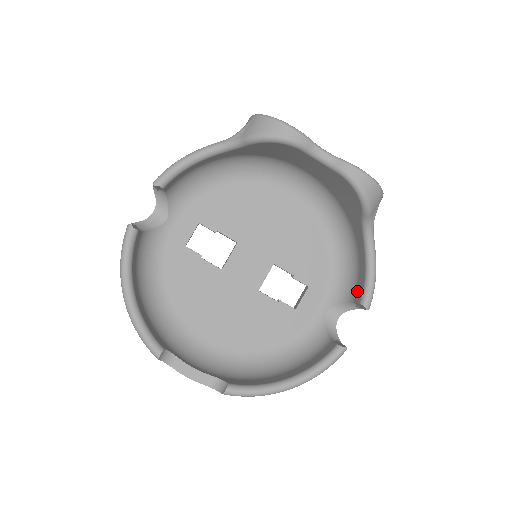
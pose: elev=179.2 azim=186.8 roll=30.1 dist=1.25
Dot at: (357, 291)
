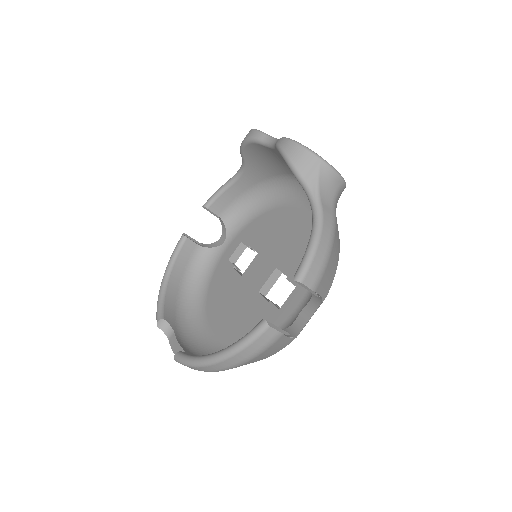
Dot at: occluded
